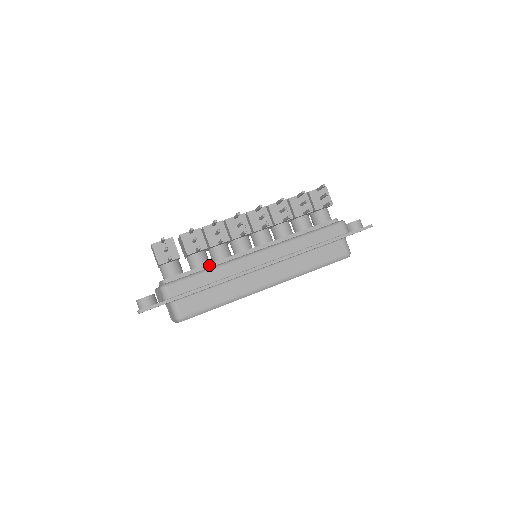
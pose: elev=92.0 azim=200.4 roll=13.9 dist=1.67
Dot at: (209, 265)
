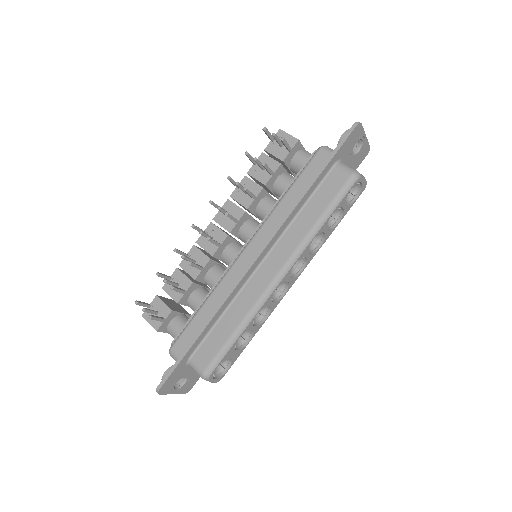
Dot at: occluded
